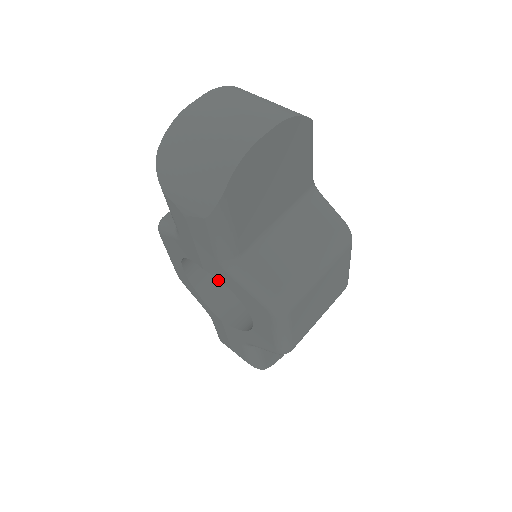
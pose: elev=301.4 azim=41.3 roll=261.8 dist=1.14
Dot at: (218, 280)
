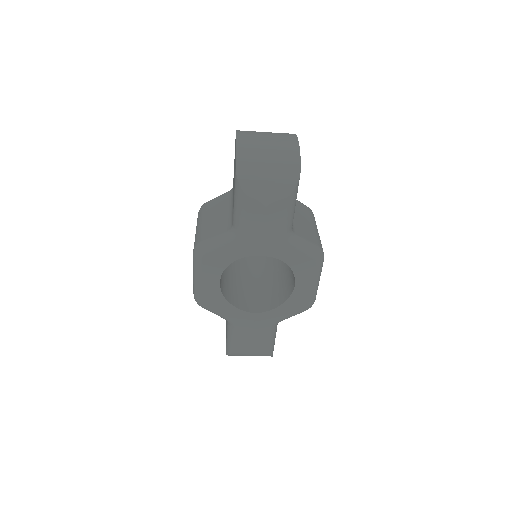
Dot at: (231, 290)
